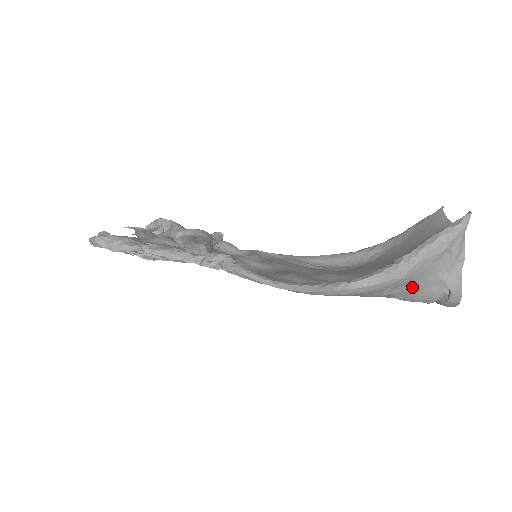
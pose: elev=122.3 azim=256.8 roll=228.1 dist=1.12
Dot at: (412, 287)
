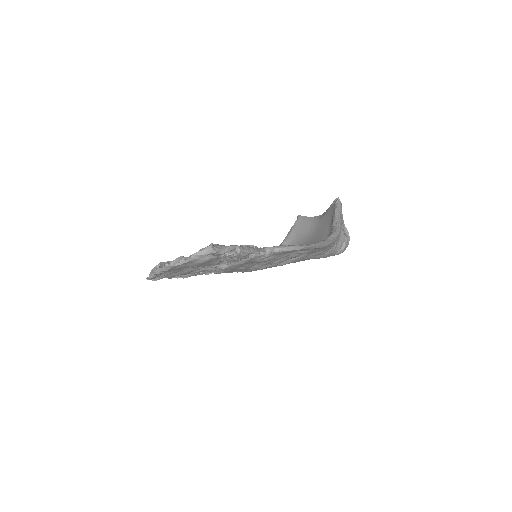
Dot at: (337, 240)
